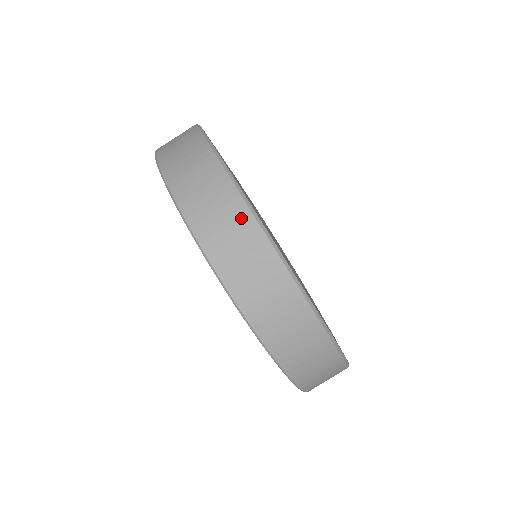
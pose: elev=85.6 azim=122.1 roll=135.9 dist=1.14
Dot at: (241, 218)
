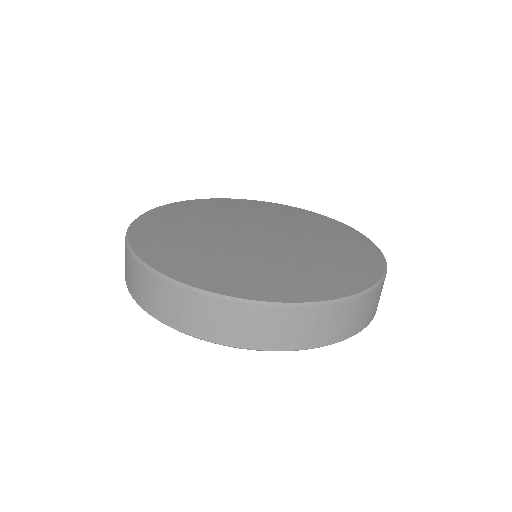
Dot at: (224, 309)
